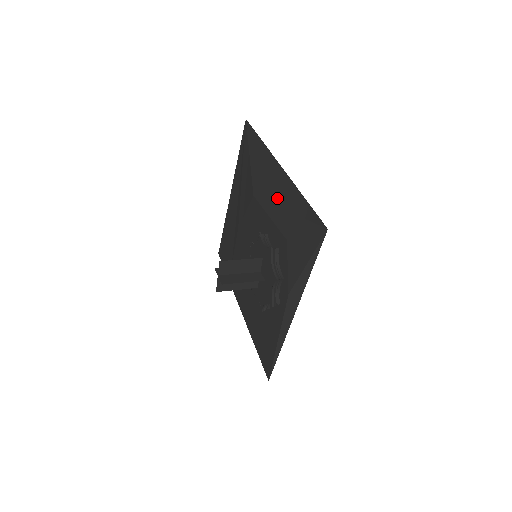
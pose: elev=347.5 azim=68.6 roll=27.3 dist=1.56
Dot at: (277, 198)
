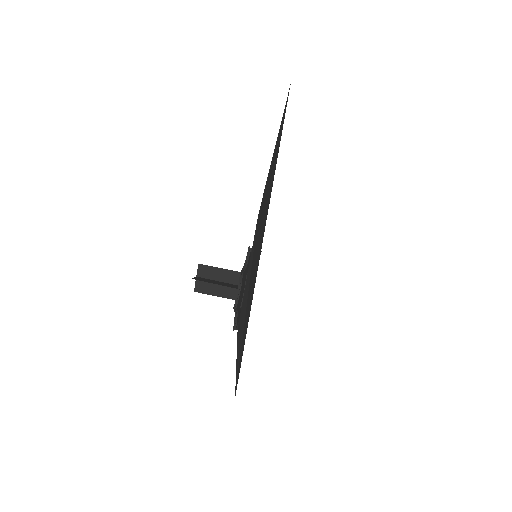
Dot at: (251, 276)
